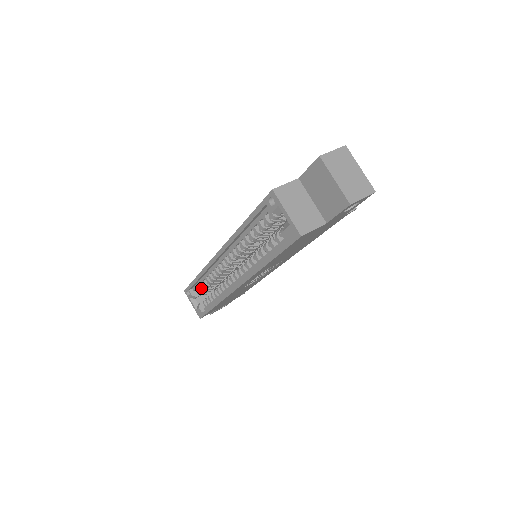
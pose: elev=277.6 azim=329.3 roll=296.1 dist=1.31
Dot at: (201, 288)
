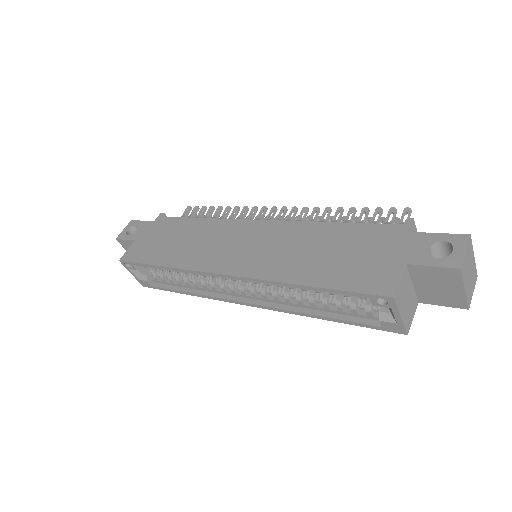
Dot at: occluded
